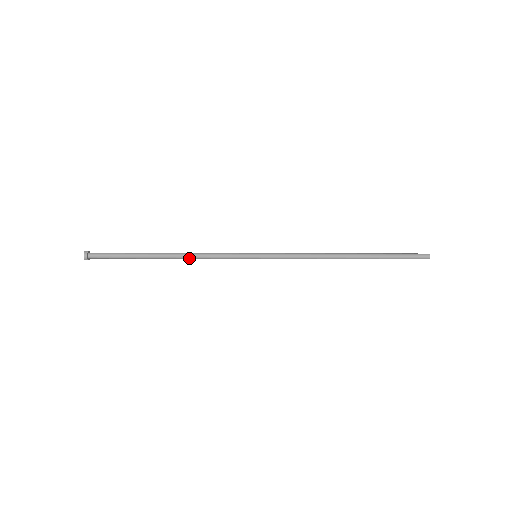
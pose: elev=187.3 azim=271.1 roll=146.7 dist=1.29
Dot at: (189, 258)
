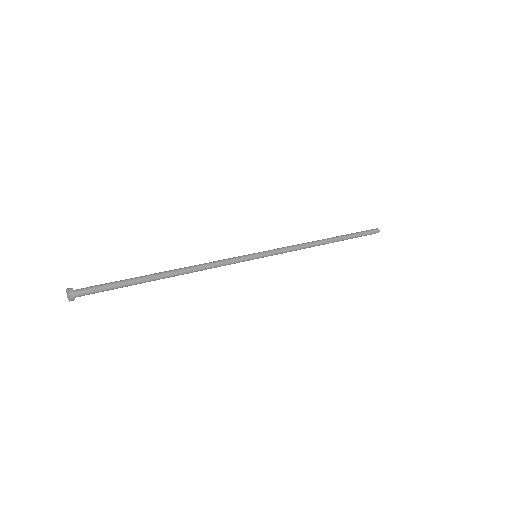
Dot at: occluded
